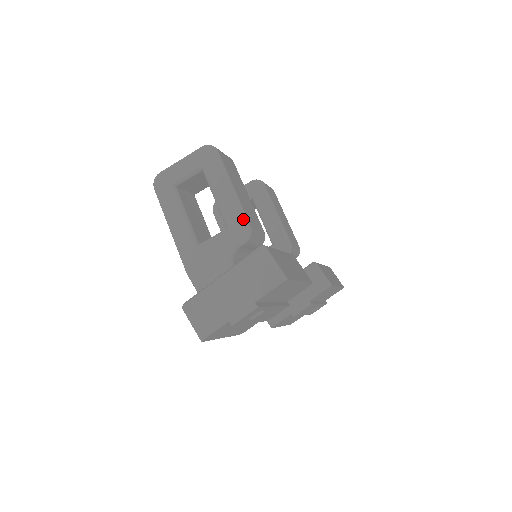
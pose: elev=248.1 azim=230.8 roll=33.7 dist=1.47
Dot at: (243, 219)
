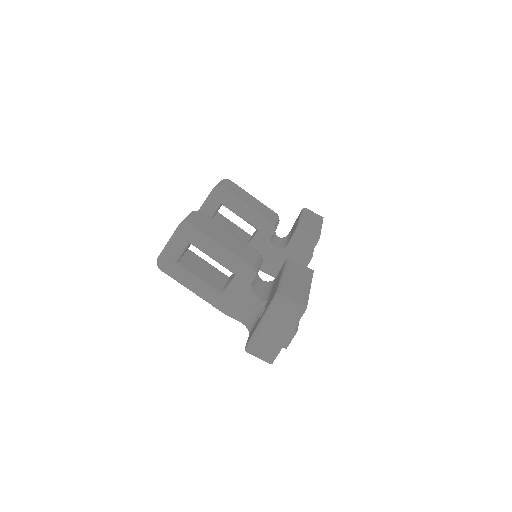
Dot at: (244, 265)
